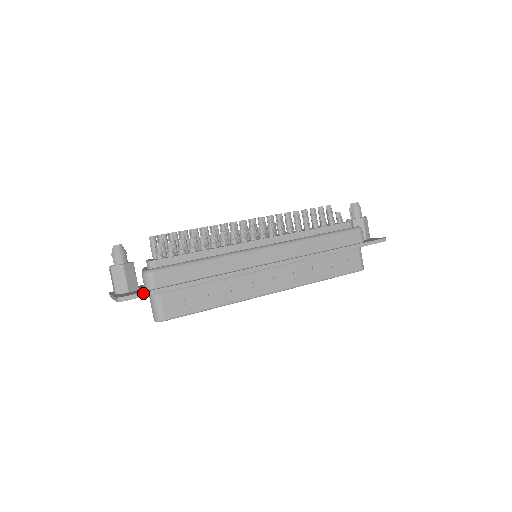
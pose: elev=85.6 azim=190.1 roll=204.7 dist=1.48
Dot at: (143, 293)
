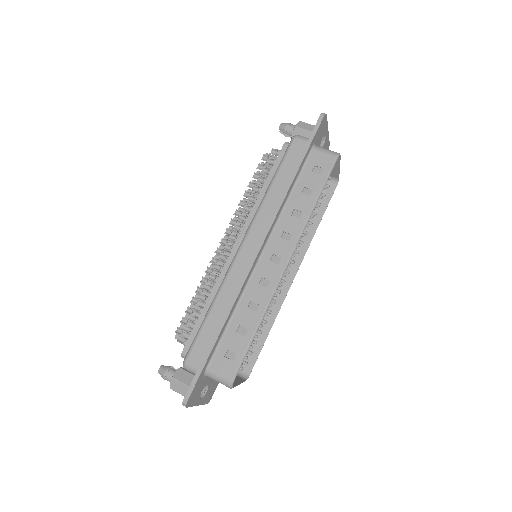
Dot at: (193, 382)
